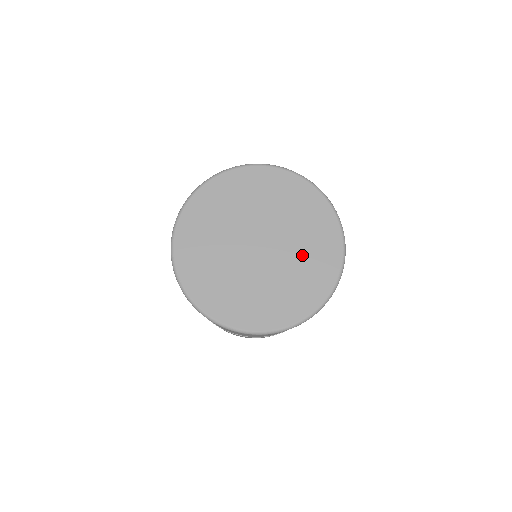
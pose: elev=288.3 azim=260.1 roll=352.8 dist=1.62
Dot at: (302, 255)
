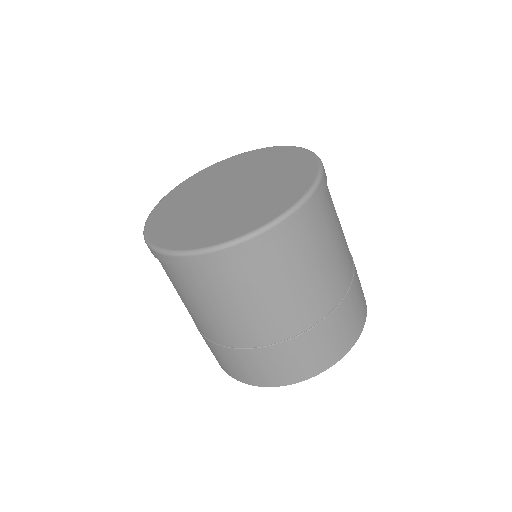
Dot at: (273, 172)
